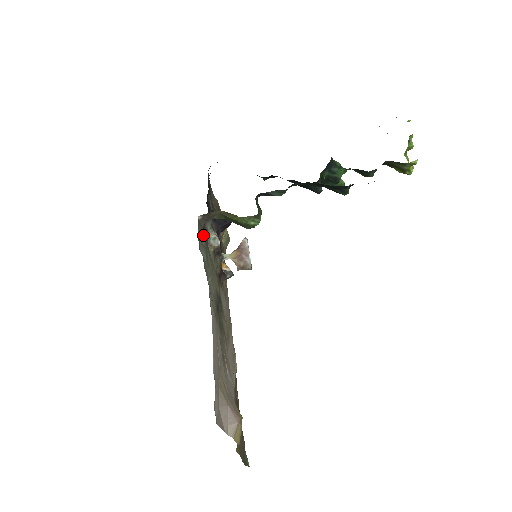
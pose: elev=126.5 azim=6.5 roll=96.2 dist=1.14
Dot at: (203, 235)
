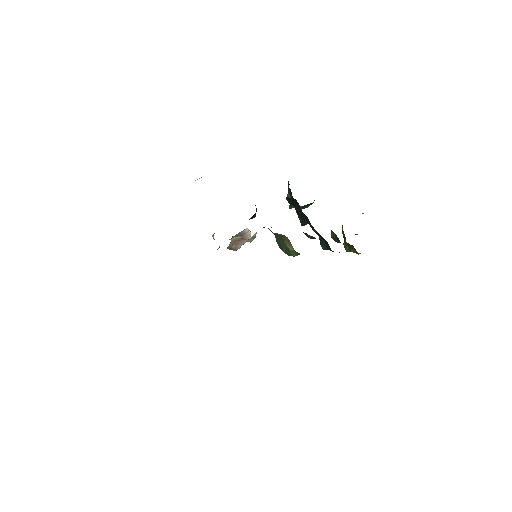
Dot at: occluded
